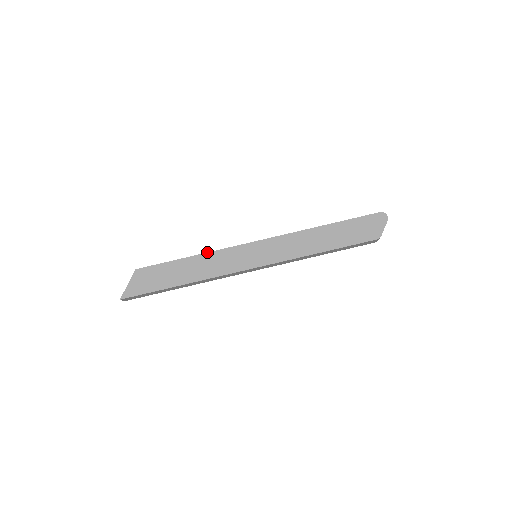
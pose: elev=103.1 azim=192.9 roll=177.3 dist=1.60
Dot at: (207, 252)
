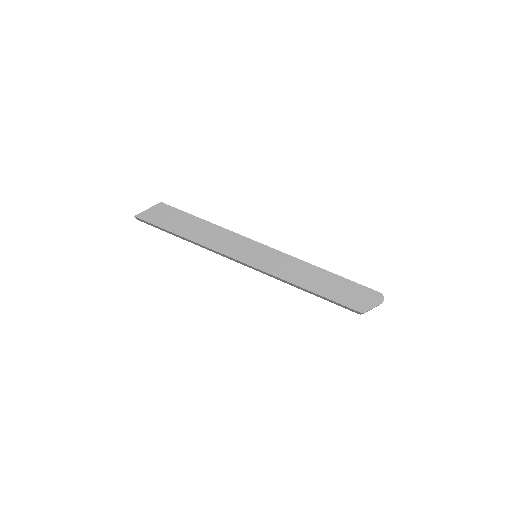
Dot at: occluded
